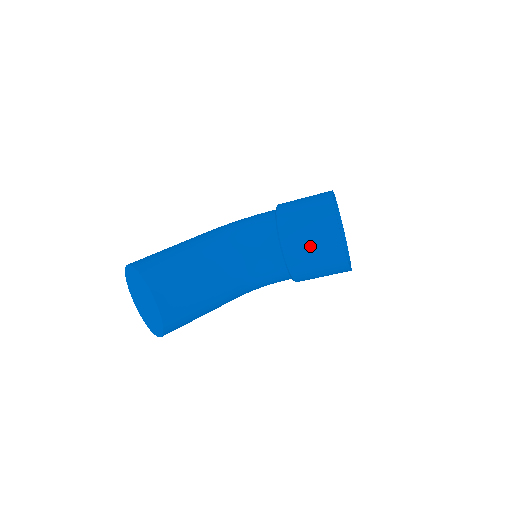
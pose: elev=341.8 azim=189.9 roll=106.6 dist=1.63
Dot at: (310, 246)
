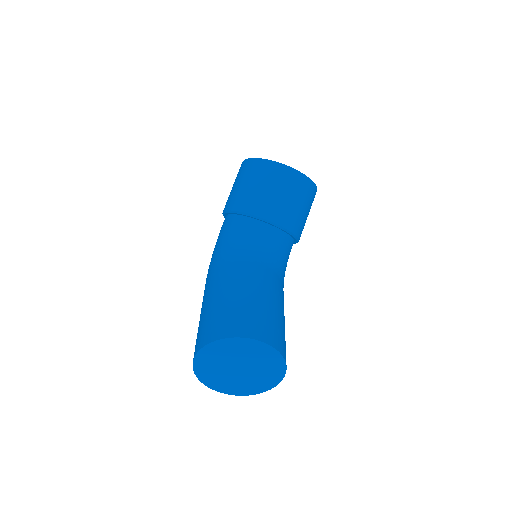
Dot at: (281, 196)
